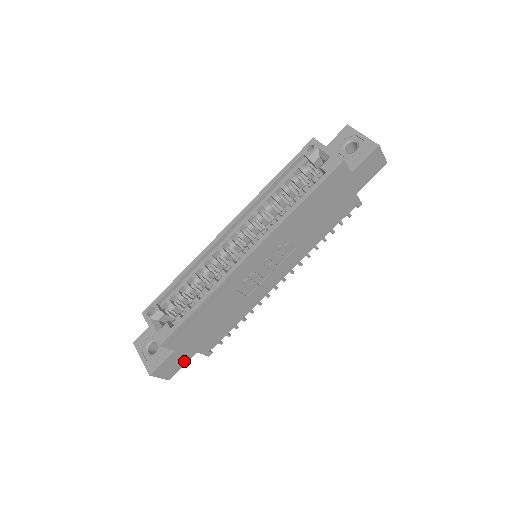
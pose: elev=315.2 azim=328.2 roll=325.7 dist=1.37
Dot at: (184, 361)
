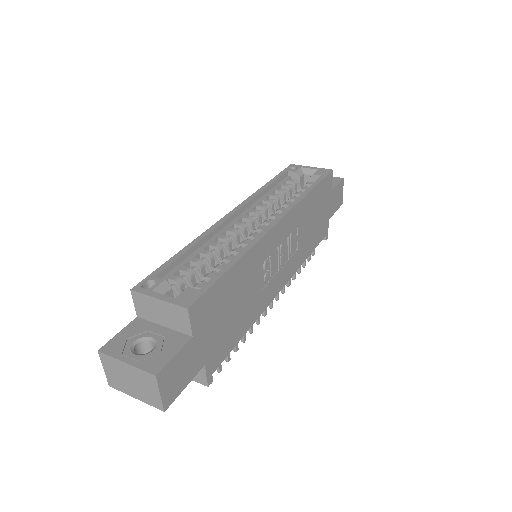
Dot at: (190, 374)
